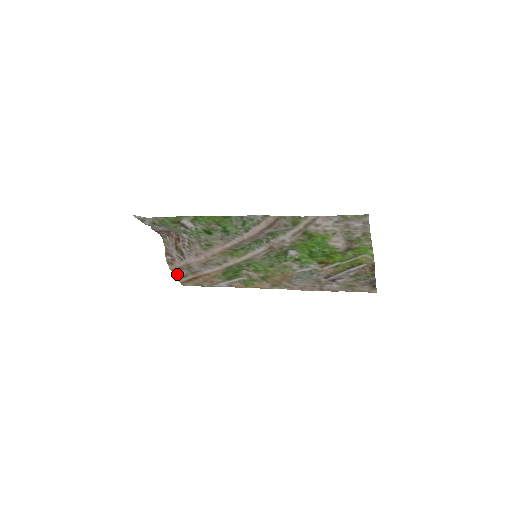
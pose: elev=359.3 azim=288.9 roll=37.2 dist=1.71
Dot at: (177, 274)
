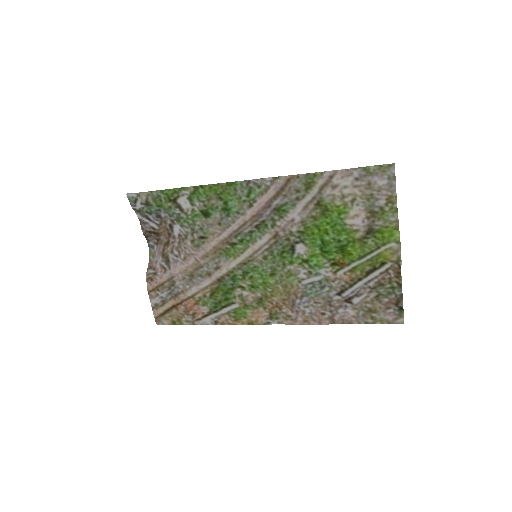
Dot at: (154, 300)
